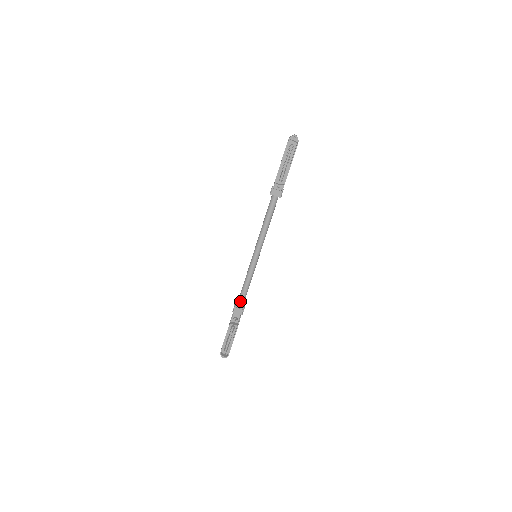
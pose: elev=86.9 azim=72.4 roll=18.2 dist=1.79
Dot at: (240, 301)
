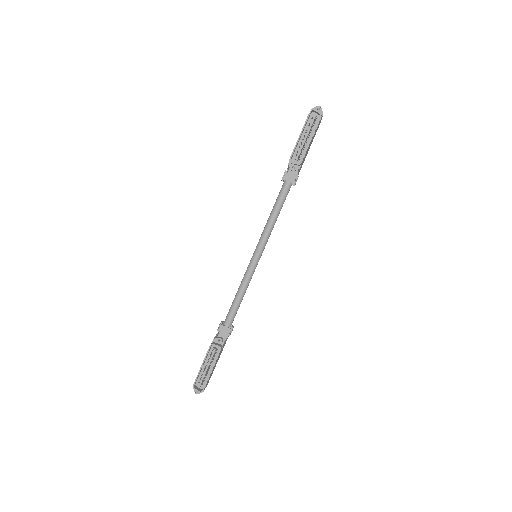
Dot at: (229, 316)
